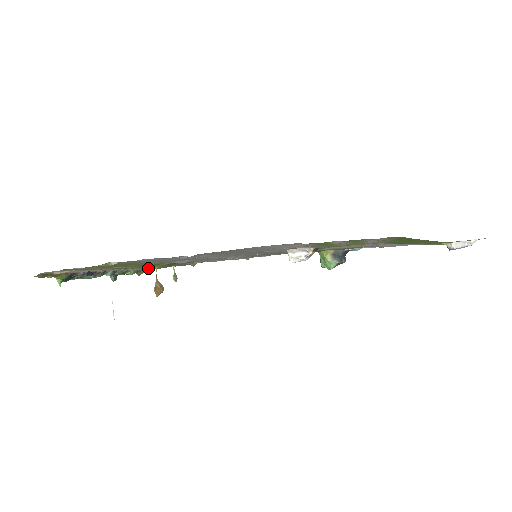
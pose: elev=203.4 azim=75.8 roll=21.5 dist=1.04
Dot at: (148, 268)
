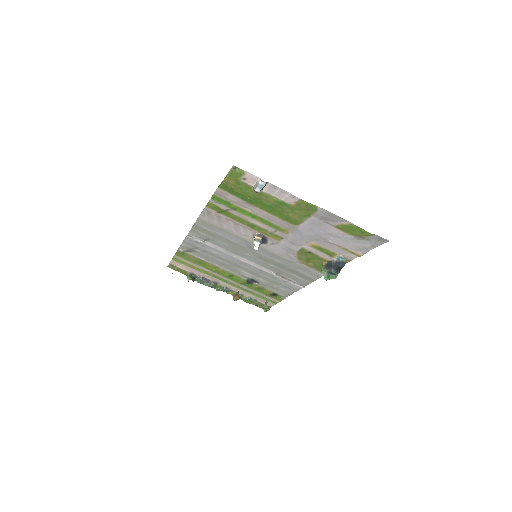
Dot at: (258, 298)
